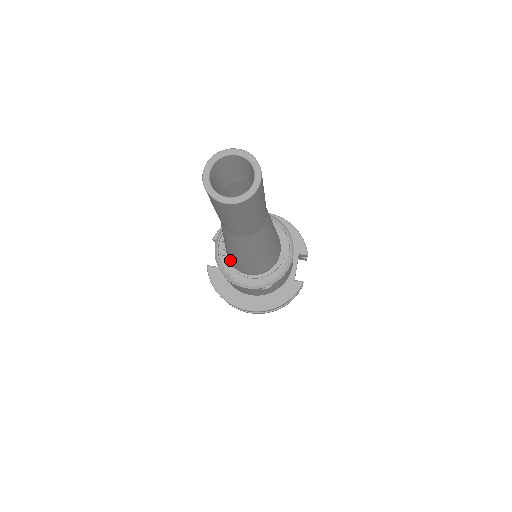
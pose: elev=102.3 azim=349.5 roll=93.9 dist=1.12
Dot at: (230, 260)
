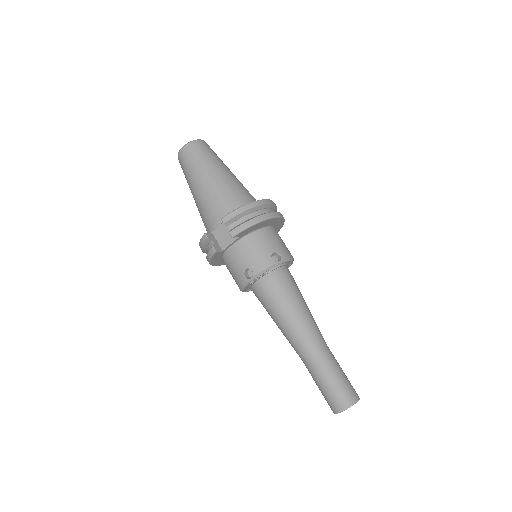
Dot at: (258, 298)
